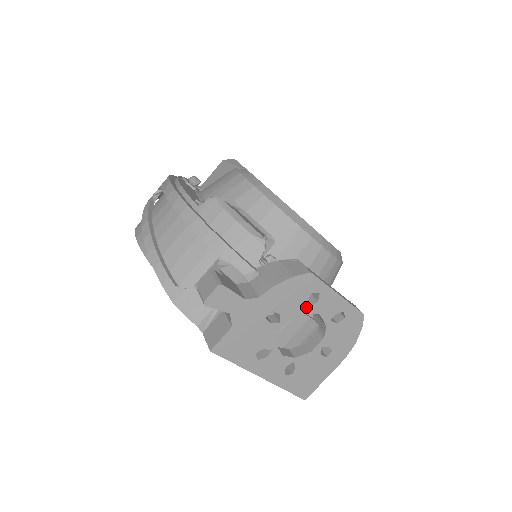
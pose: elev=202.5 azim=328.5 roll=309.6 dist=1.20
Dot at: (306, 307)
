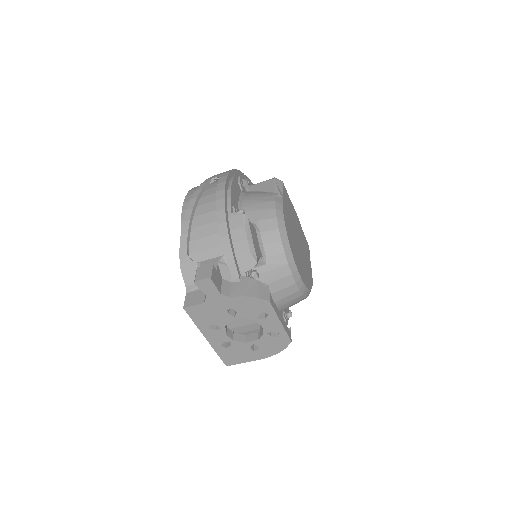
Dot at: (256, 318)
